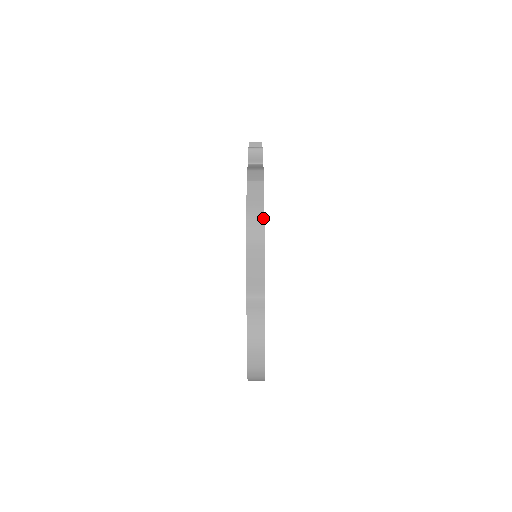
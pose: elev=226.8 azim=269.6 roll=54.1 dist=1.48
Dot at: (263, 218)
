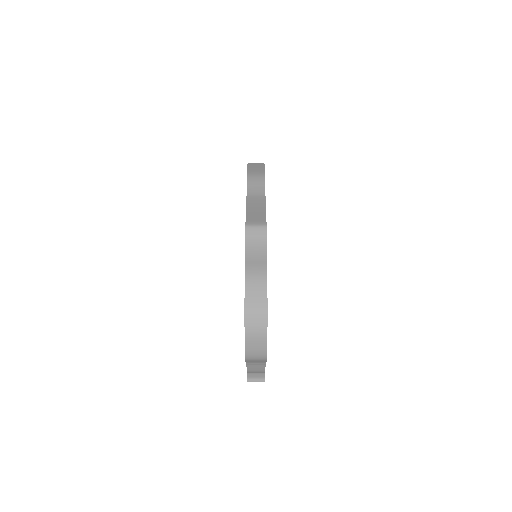
Dot at: (264, 178)
